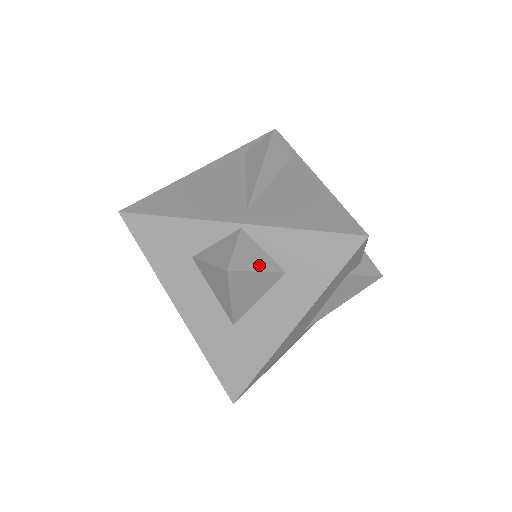
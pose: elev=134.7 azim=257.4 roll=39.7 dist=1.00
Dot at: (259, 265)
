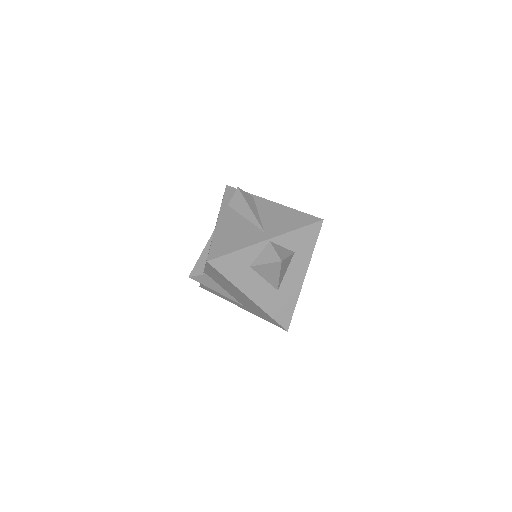
Dot at: (286, 254)
